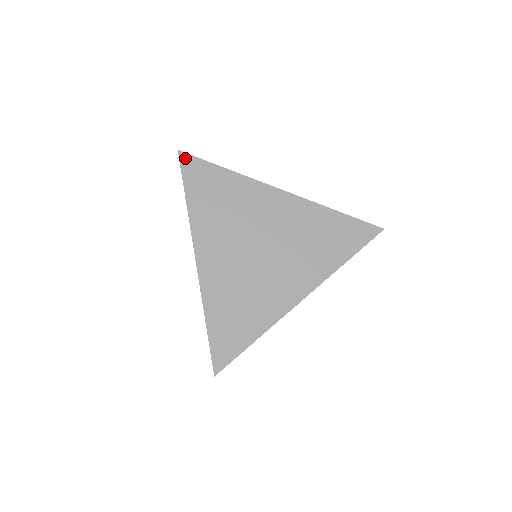
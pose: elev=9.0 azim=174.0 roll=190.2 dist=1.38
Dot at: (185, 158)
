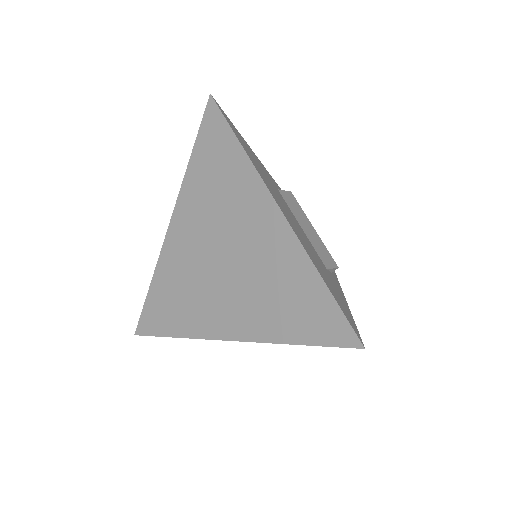
Dot at: (212, 107)
